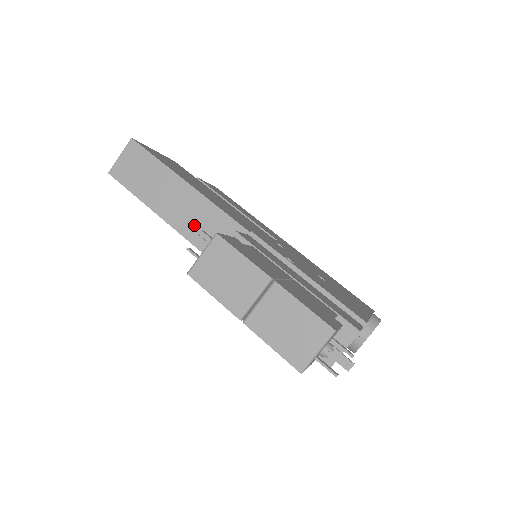
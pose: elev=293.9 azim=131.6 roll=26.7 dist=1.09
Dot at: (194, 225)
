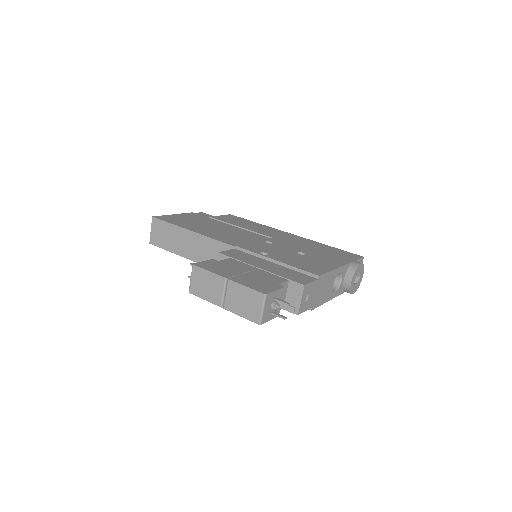
Dot at: (204, 255)
